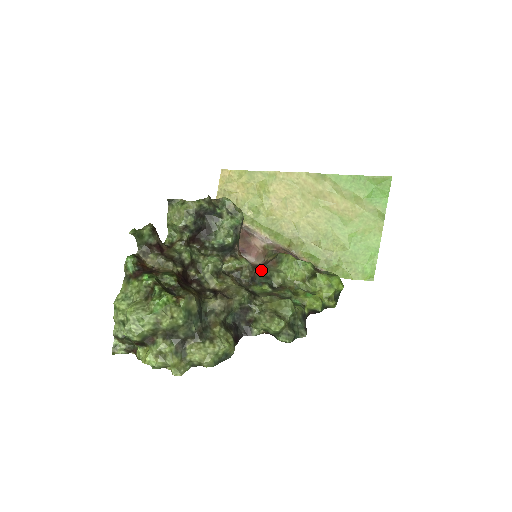
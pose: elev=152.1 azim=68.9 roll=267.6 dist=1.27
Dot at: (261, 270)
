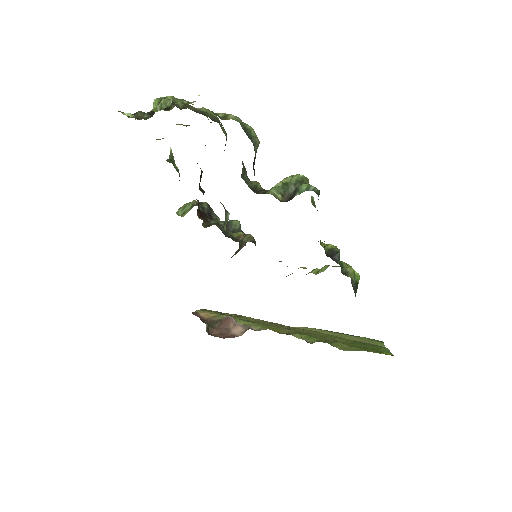
Dot at: occluded
